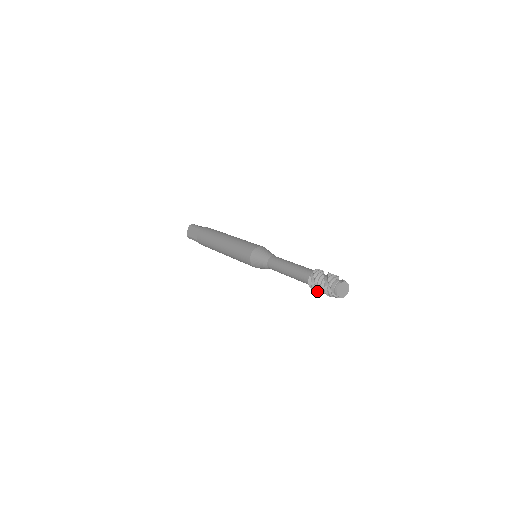
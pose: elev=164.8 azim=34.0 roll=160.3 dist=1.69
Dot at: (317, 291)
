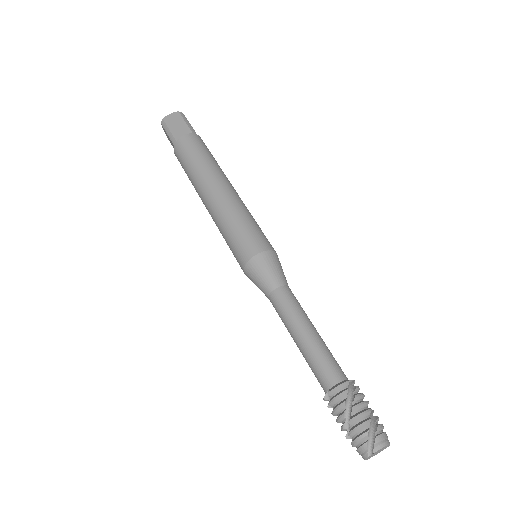
Dot at: occluded
